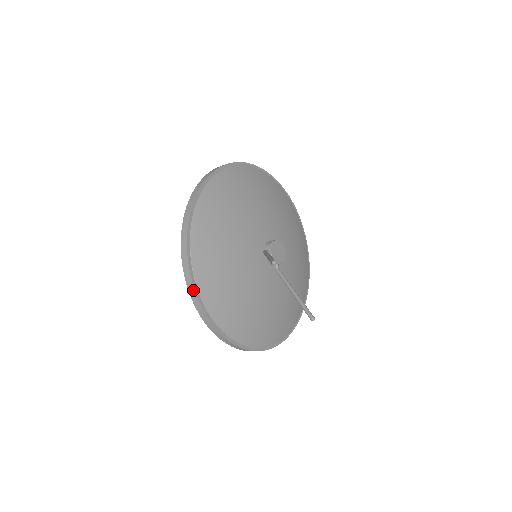
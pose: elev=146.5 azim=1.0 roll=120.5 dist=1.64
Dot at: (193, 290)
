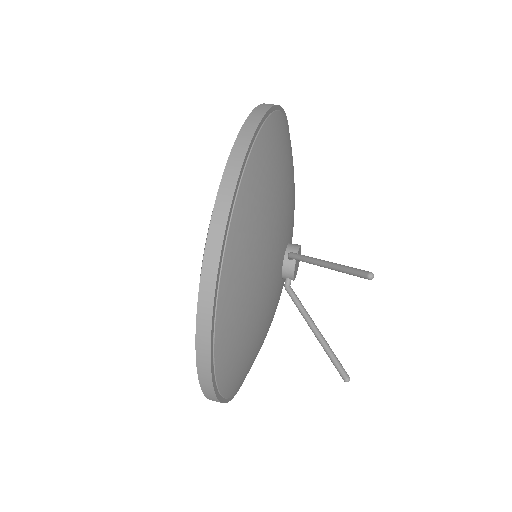
Dot at: (215, 268)
